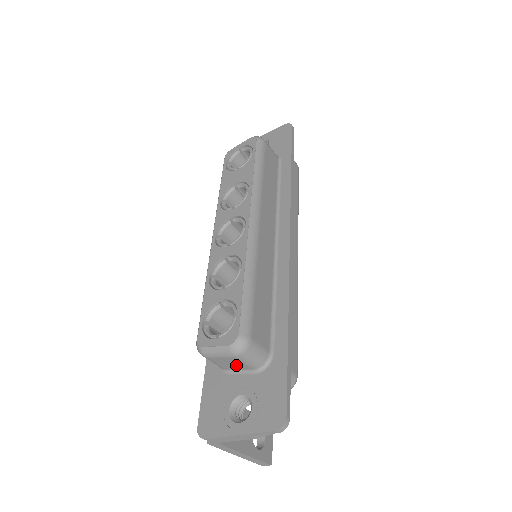
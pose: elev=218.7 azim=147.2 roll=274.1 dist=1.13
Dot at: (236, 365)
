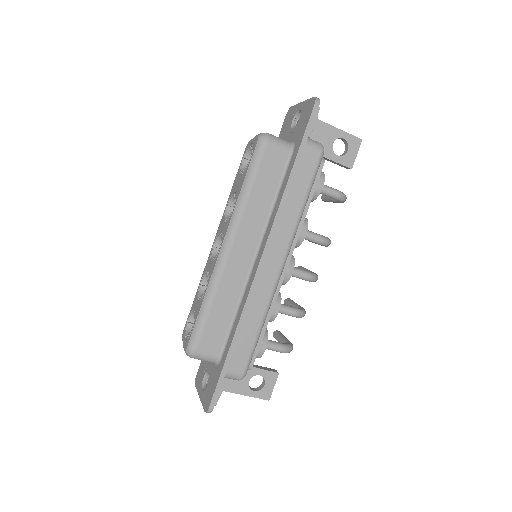
Dot at: occluded
